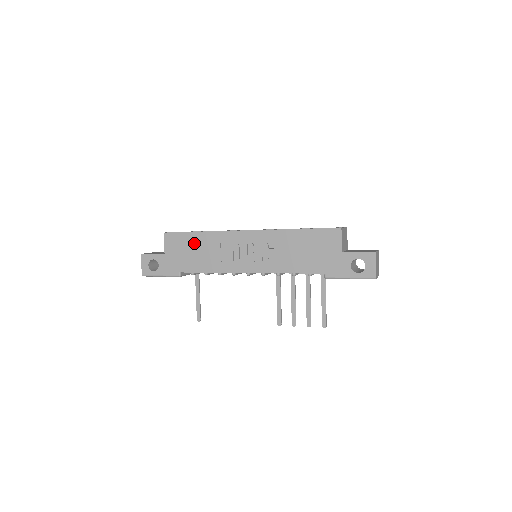
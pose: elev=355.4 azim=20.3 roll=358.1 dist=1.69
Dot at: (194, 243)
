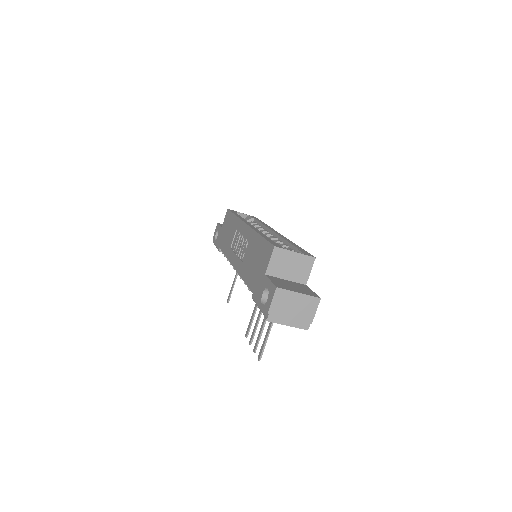
Dot at: (230, 224)
